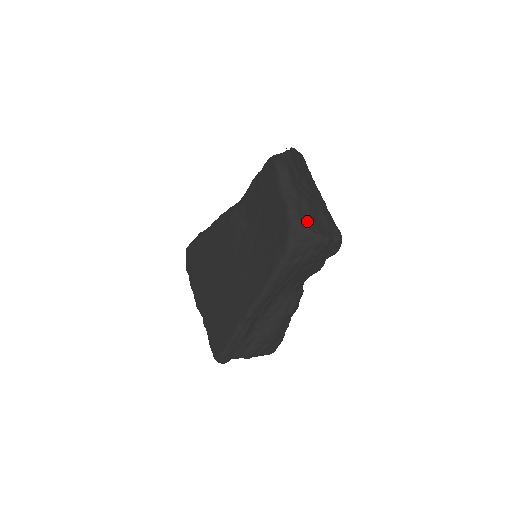
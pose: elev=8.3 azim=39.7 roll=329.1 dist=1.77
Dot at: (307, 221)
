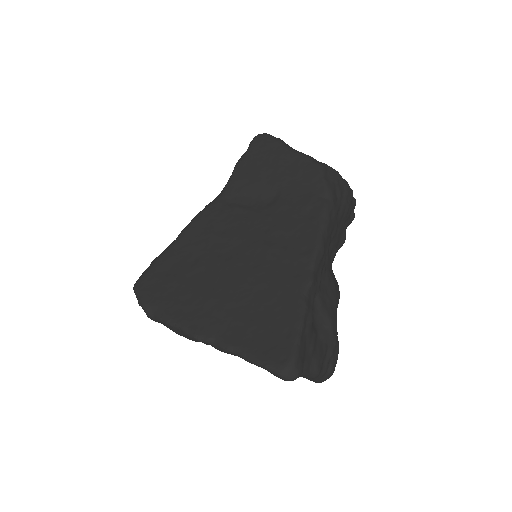
Dot at: occluded
